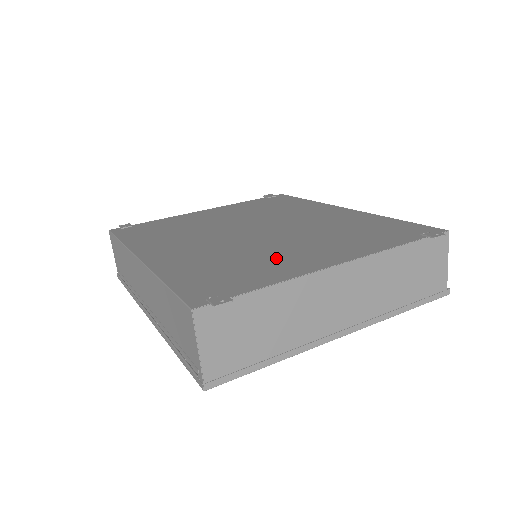
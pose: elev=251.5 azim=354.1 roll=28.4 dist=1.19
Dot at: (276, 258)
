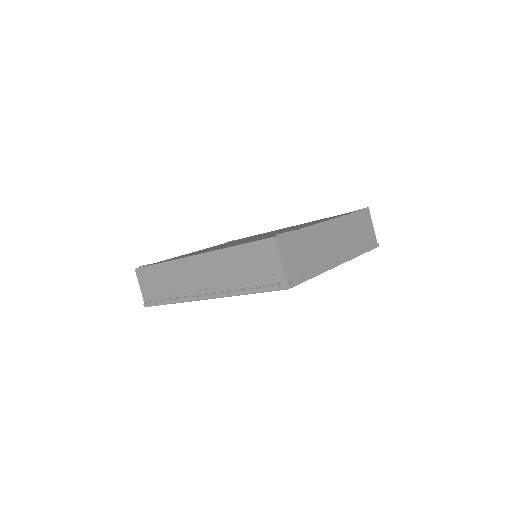
Dot at: occluded
